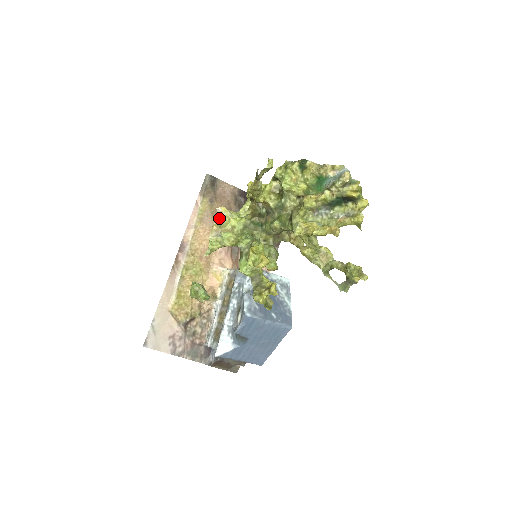
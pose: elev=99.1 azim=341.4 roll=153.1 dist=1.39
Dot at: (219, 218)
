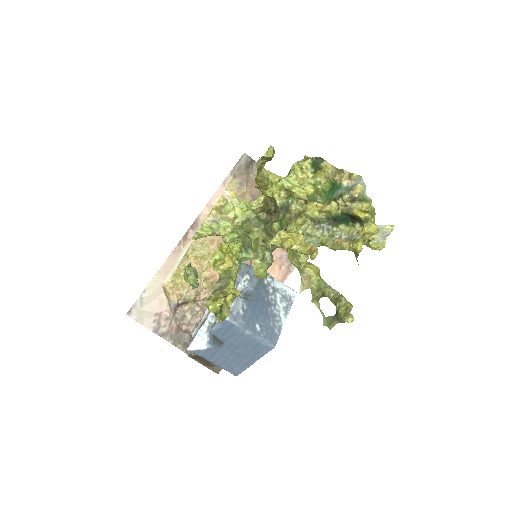
Dot at: (220, 202)
